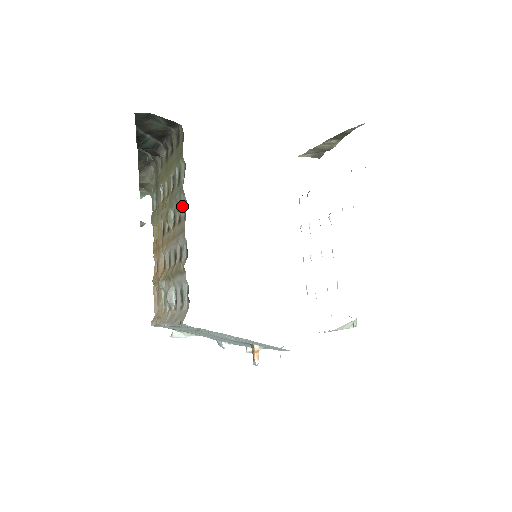
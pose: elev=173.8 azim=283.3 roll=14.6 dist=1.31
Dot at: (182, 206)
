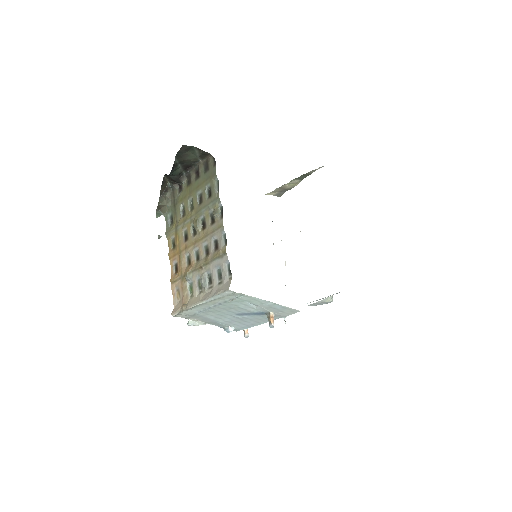
Dot at: (218, 210)
